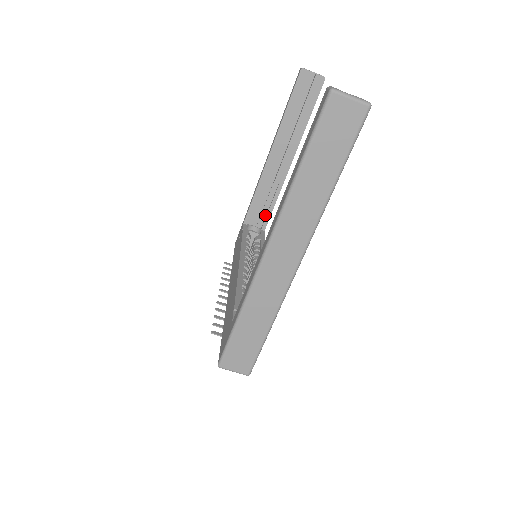
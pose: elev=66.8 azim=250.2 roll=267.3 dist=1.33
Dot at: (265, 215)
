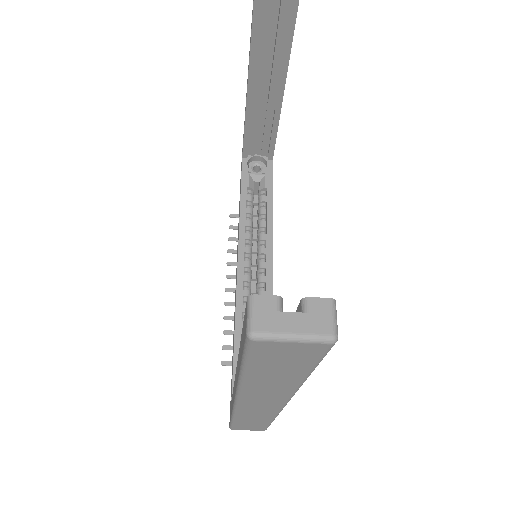
Dot at: (268, 142)
